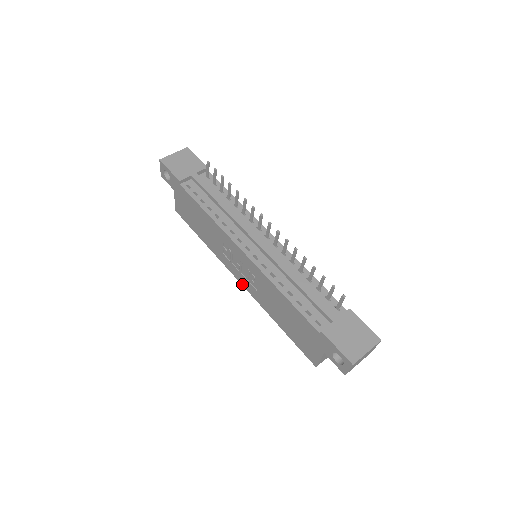
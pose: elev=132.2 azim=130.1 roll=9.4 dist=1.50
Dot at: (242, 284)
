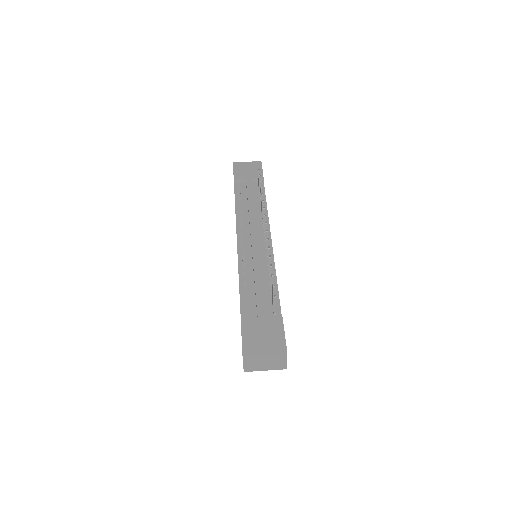
Dot at: occluded
